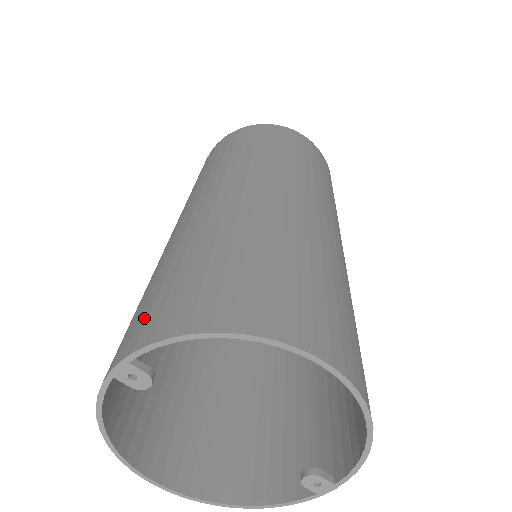
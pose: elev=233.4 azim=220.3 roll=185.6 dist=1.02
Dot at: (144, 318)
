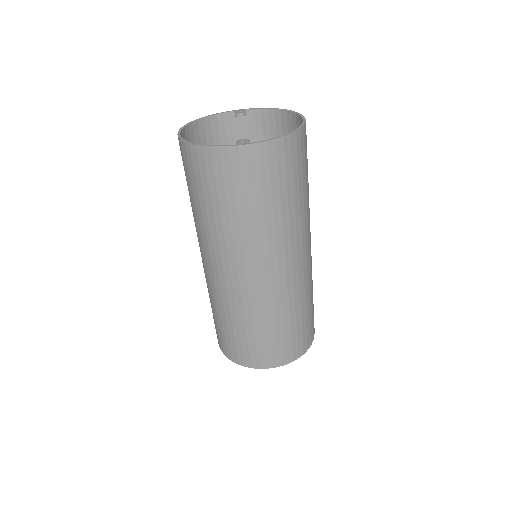
Dot at: (251, 129)
